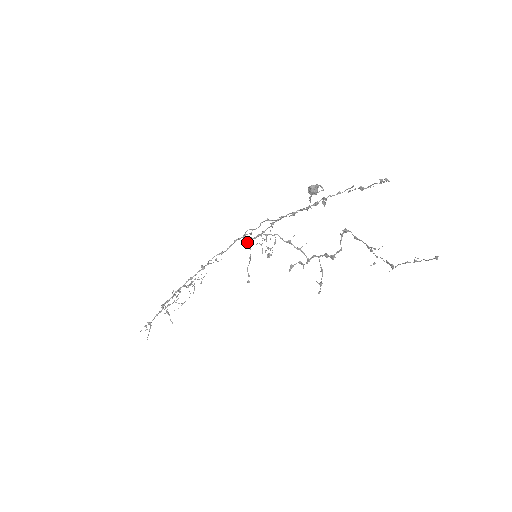
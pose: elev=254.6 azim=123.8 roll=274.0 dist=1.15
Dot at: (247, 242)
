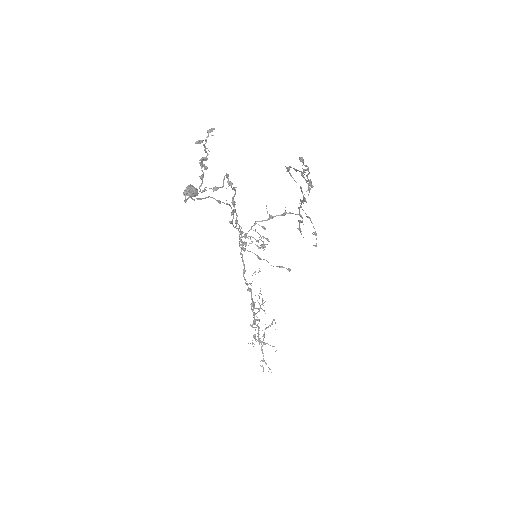
Dot at: (245, 249)
